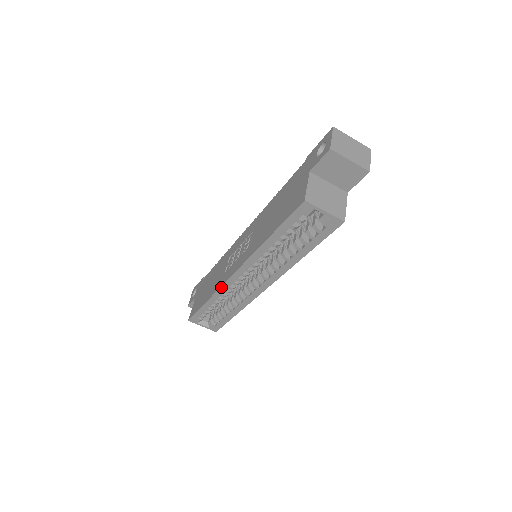
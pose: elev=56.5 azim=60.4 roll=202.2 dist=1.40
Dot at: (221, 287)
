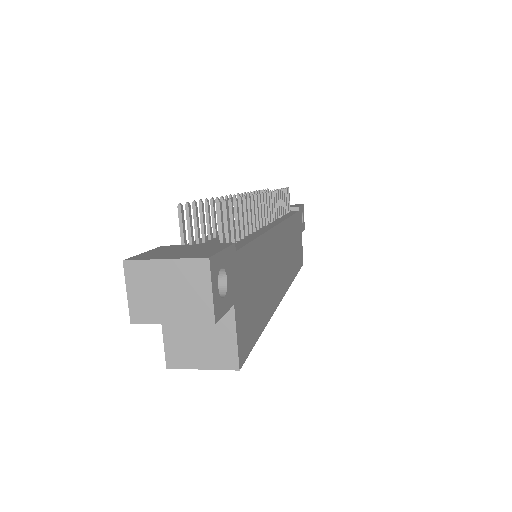
Dot at: occluded
